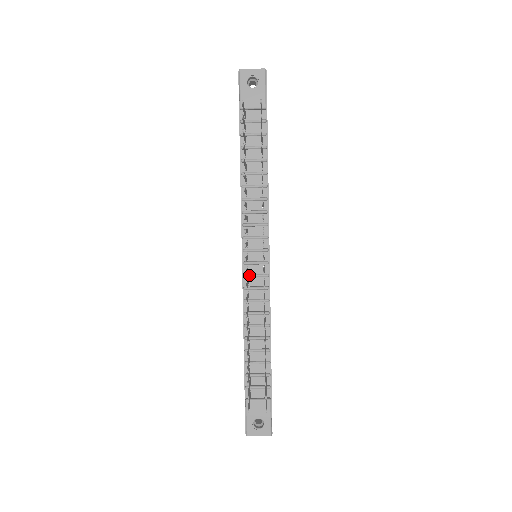
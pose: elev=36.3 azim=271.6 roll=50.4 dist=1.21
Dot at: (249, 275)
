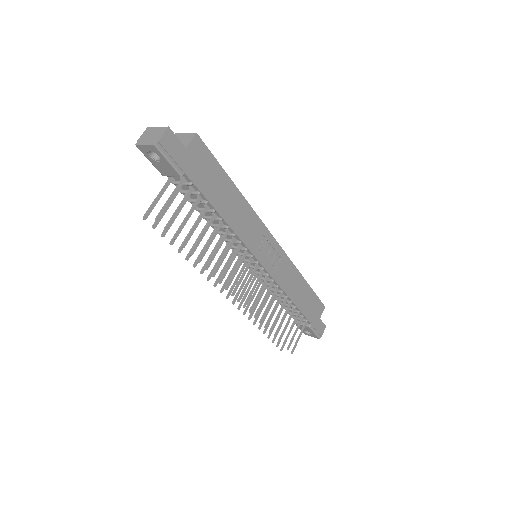
Dot at: occluded
